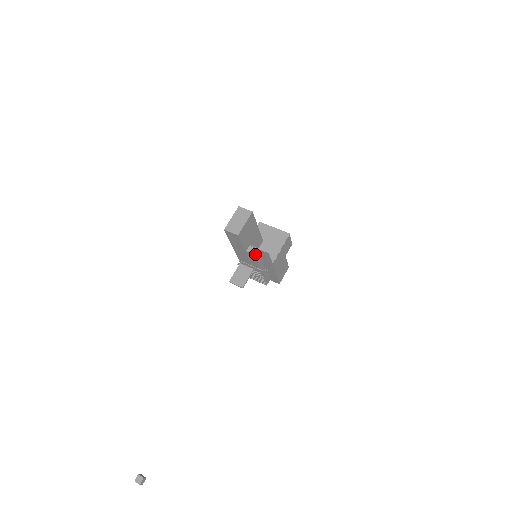
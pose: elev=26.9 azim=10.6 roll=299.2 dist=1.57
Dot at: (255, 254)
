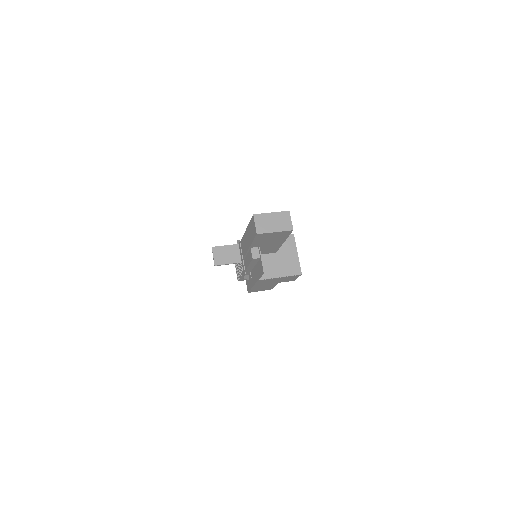
Dot at: (254, 259)
